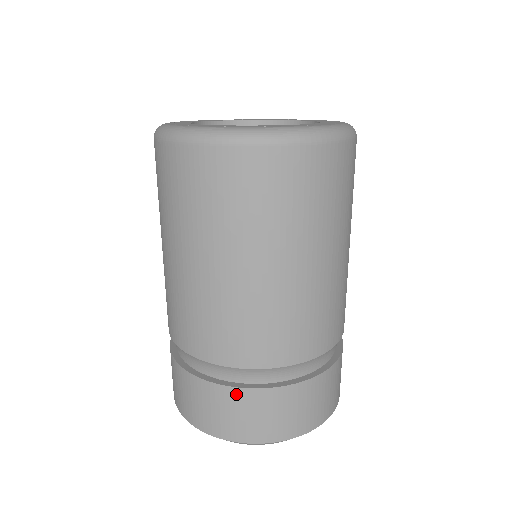
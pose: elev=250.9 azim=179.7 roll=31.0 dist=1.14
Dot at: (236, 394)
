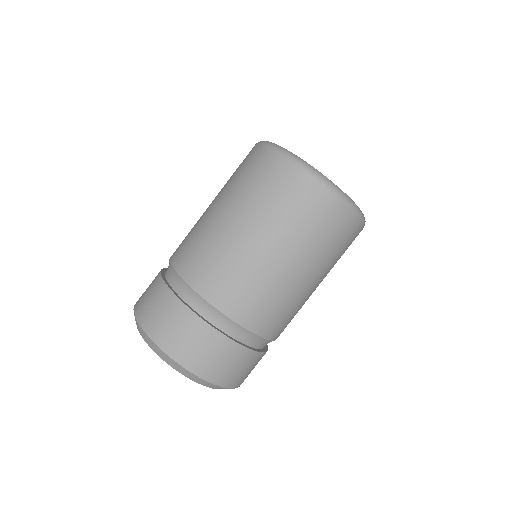
Dot at: (229, 345)
